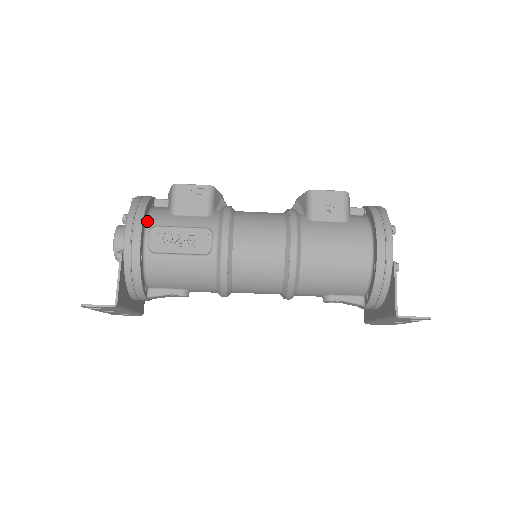
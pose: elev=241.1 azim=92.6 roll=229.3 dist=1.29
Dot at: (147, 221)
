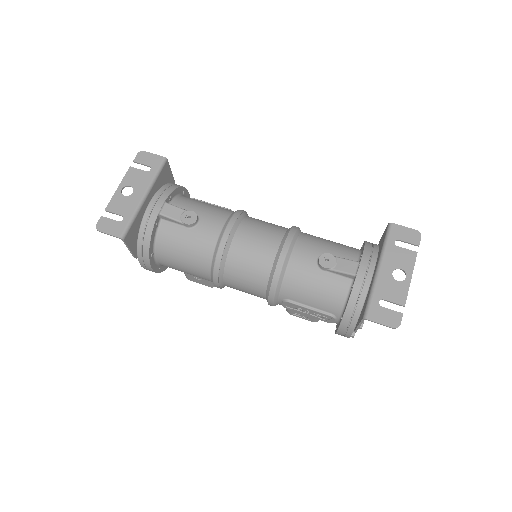
Dot at: occluded
